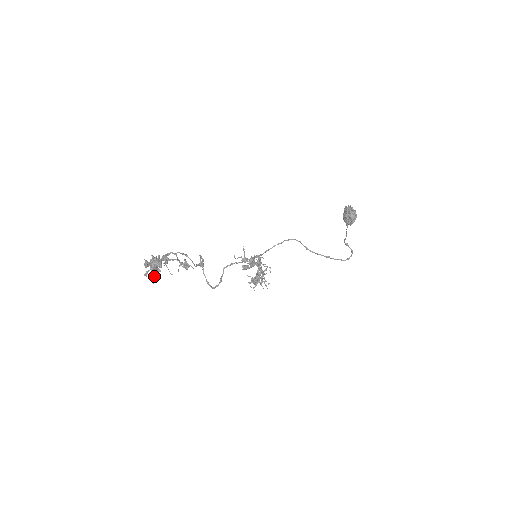
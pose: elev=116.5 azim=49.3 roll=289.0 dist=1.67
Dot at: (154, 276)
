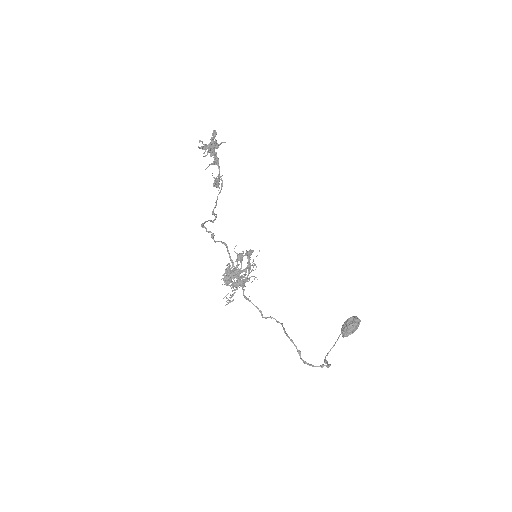
Dot at: (203, 148)
